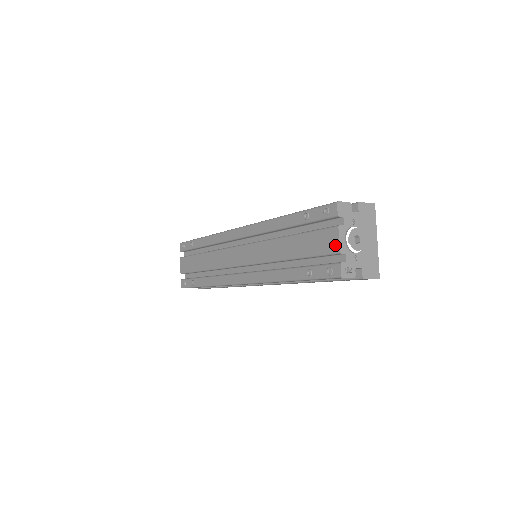
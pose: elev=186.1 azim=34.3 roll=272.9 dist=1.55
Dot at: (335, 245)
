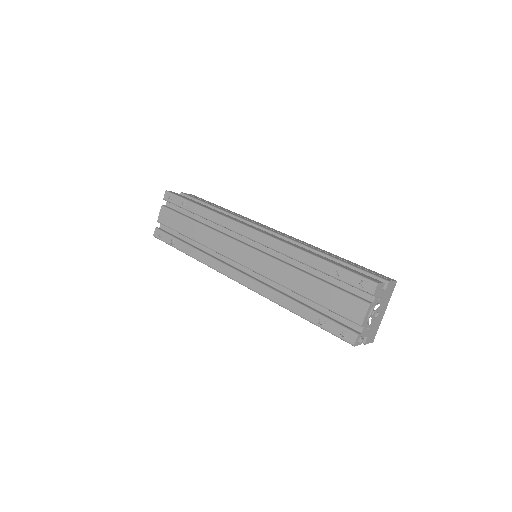
Dot at: (359, 317)
